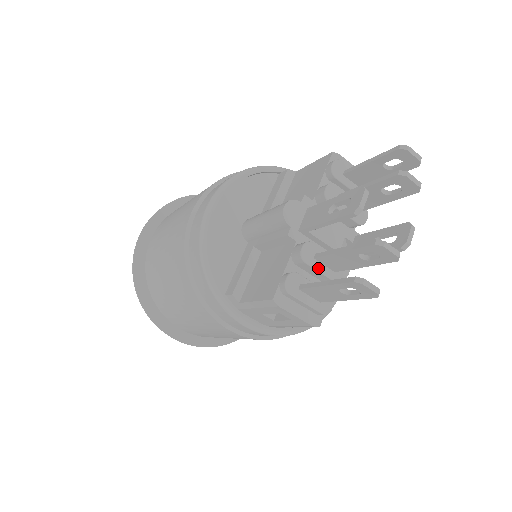
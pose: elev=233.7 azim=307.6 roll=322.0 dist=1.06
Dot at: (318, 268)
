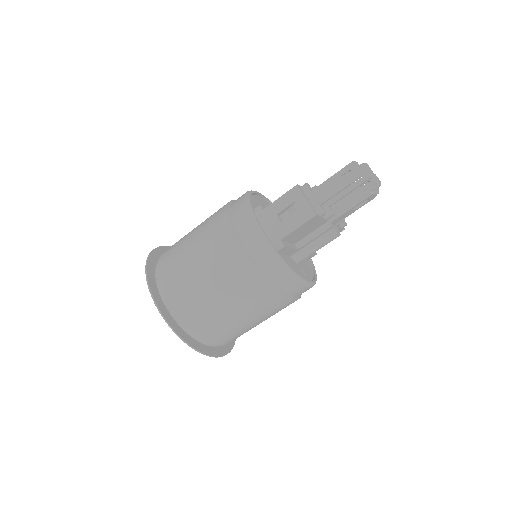
Dot at: occluded
